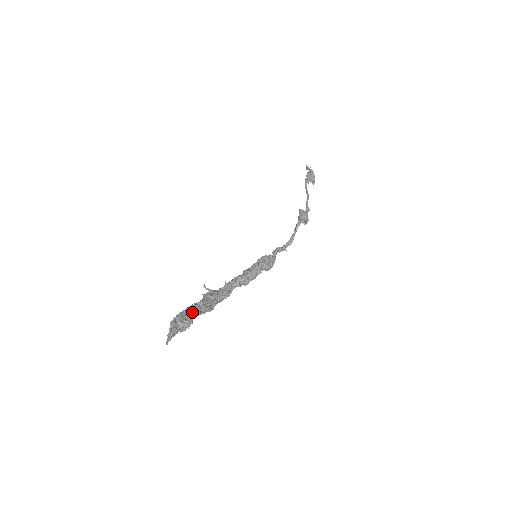
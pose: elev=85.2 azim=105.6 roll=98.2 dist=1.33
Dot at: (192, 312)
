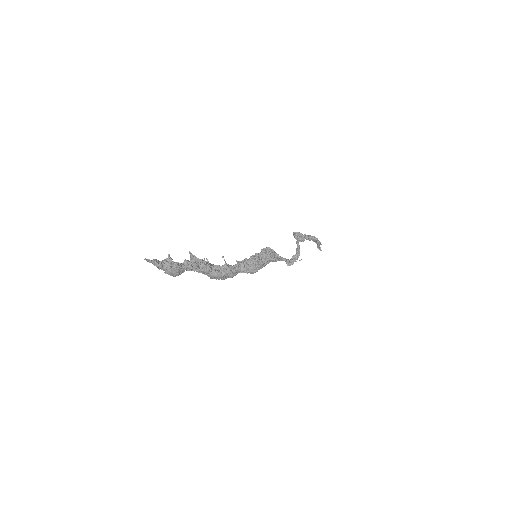
Dot at: (181, 264)
